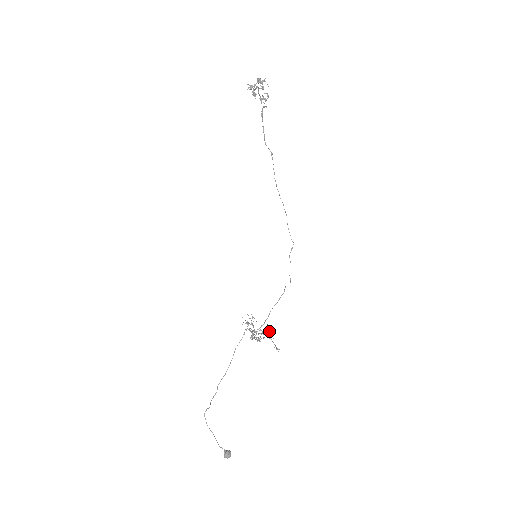
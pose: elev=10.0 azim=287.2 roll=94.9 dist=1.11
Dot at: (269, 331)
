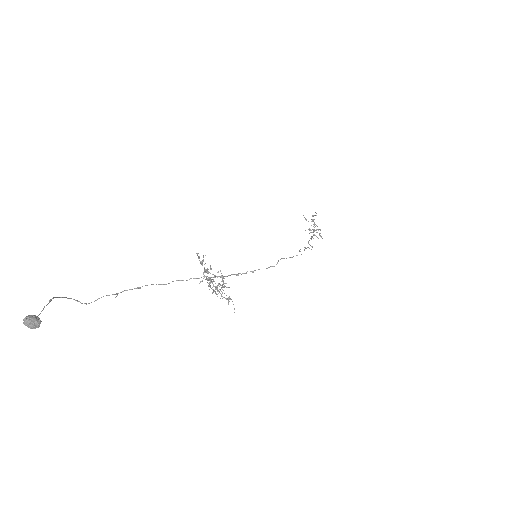
Dot at: (229, 297)
